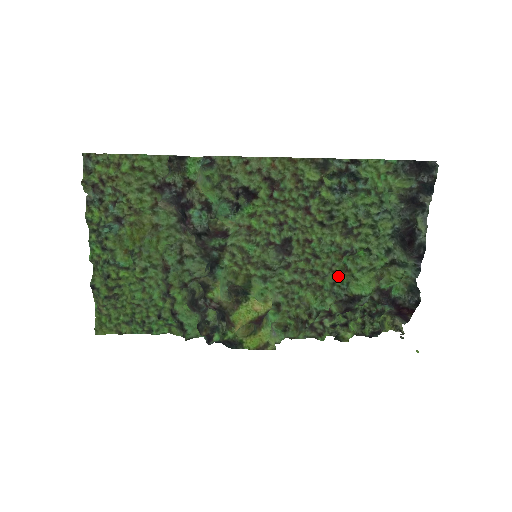
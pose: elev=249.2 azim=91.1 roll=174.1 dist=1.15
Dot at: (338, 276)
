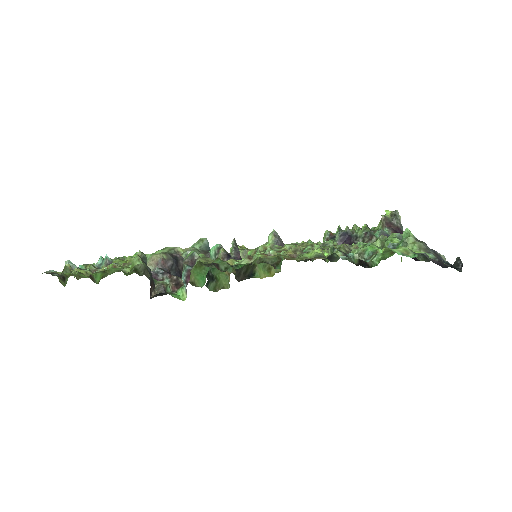
Dot at: occluded
